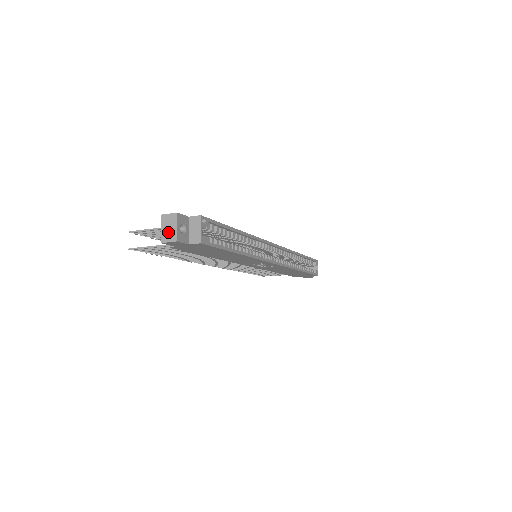
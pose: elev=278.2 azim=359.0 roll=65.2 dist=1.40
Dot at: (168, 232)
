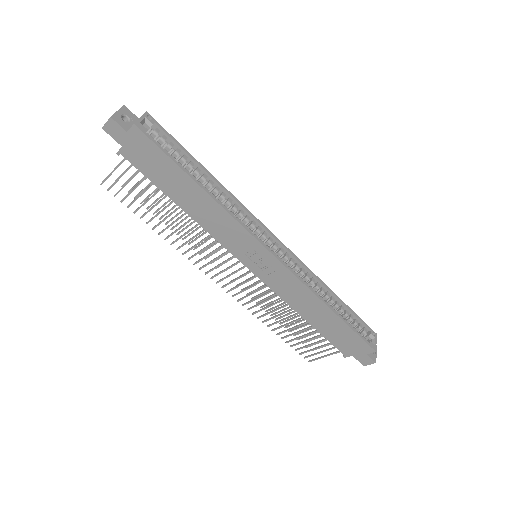
Dot at: occluded
